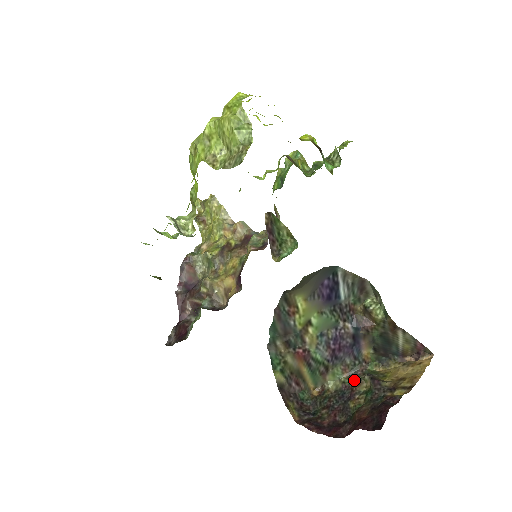
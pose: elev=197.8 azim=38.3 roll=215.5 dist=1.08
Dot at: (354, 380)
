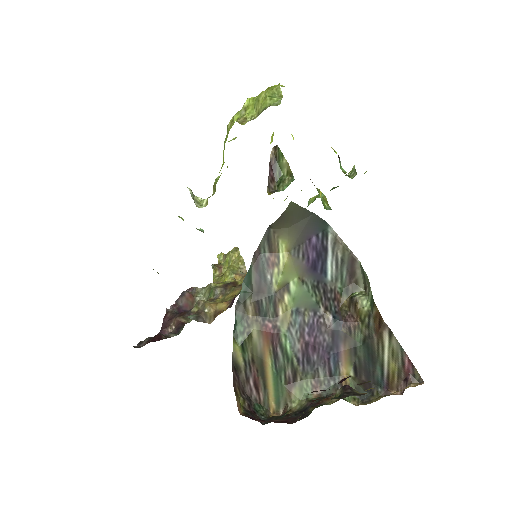
Dot at: occluded
